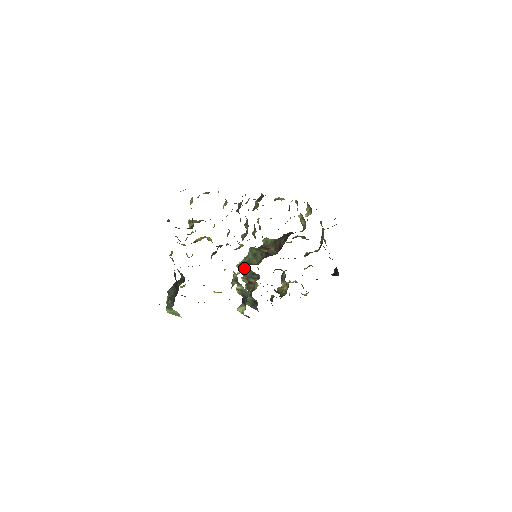
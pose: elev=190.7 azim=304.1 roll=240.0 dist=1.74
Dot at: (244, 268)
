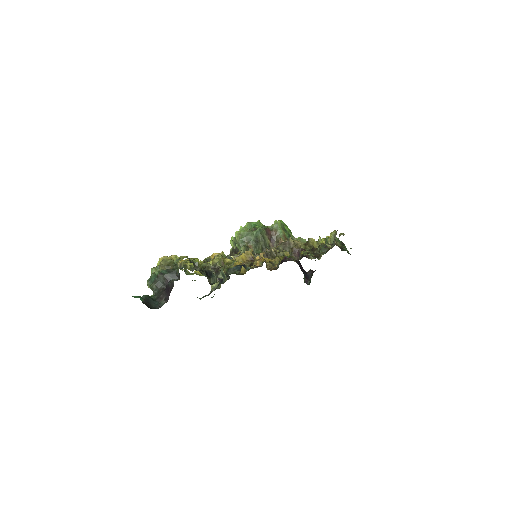
Dot at: occluded
